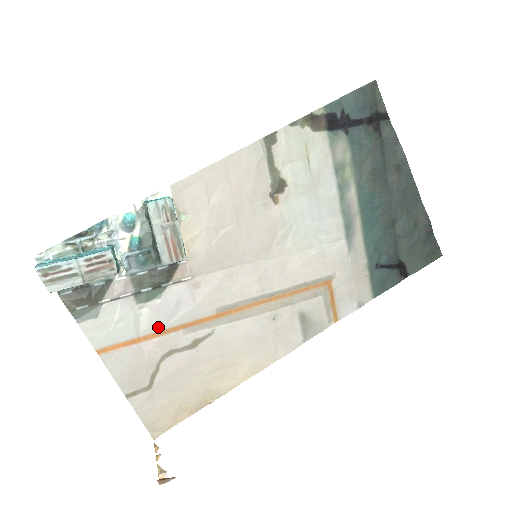
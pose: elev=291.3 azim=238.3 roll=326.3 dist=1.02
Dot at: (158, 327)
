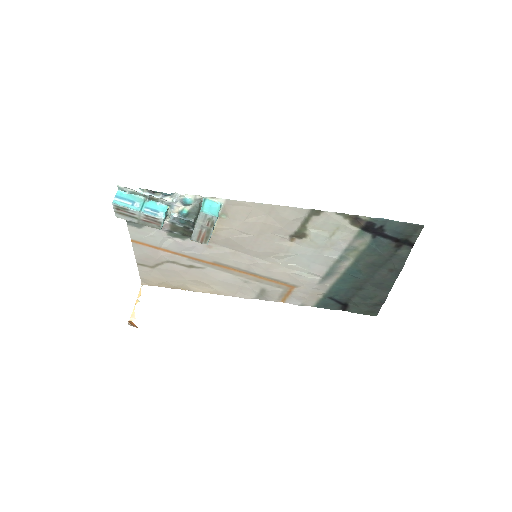
Dot at: (173, 250)
